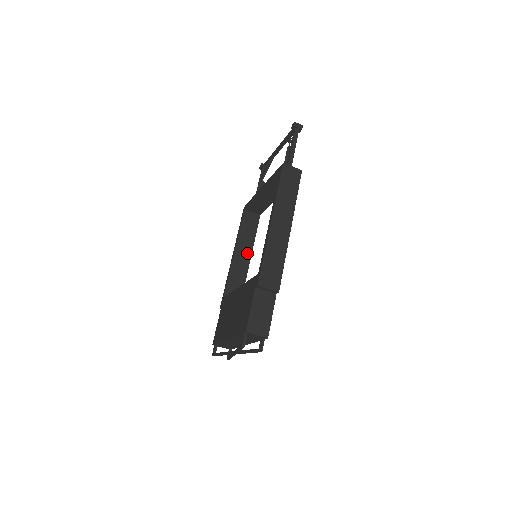
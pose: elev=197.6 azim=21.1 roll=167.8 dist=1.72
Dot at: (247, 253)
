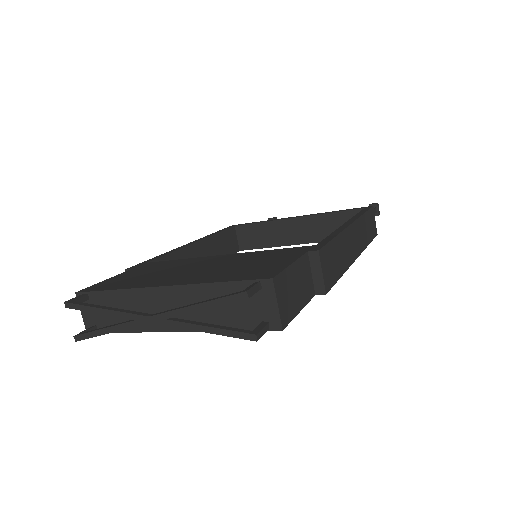
Dot at: occluded
